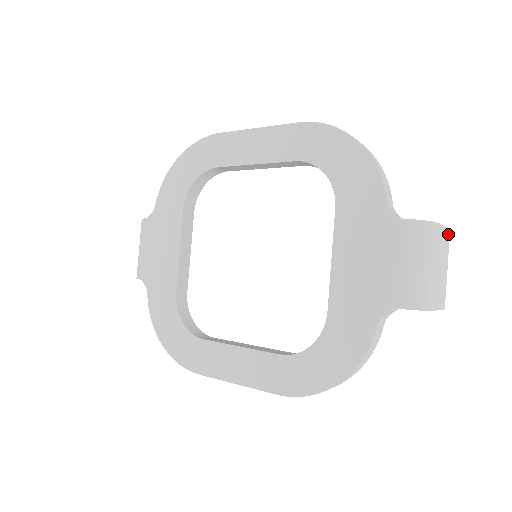
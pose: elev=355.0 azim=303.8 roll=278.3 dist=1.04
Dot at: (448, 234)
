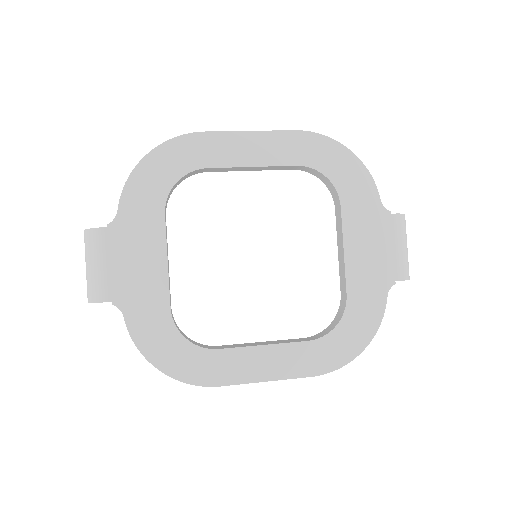
Dot at: occluded
